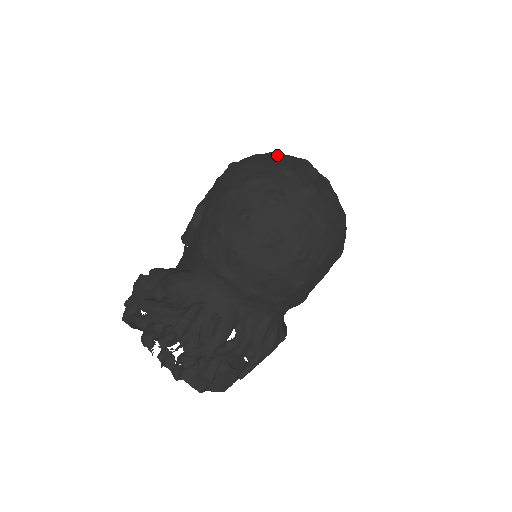
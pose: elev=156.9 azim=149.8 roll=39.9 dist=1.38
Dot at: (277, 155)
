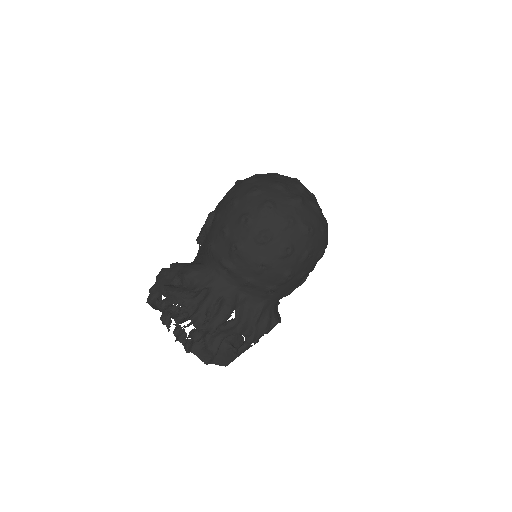
Dot at: occluded
